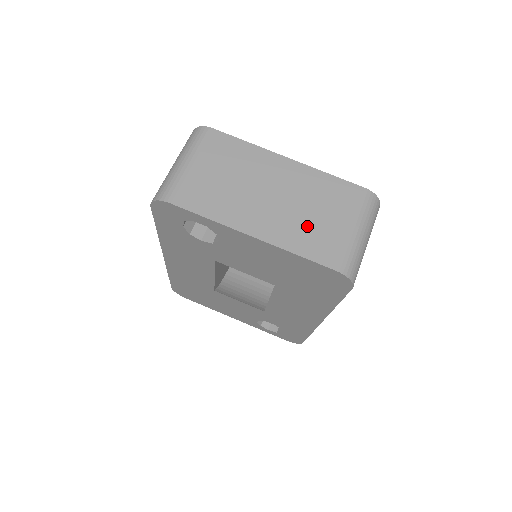
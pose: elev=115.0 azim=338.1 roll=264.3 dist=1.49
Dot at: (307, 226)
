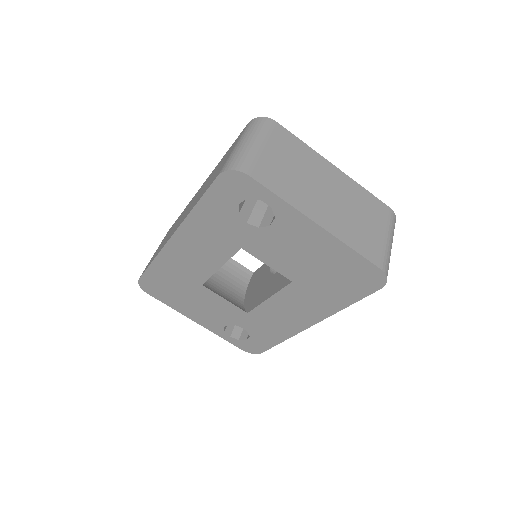
Dot at: (356, 227)
